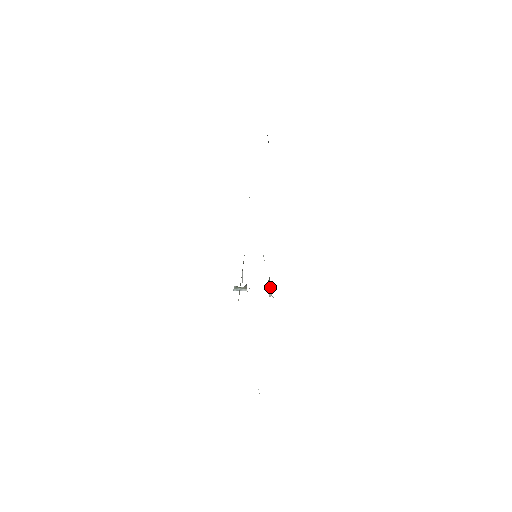
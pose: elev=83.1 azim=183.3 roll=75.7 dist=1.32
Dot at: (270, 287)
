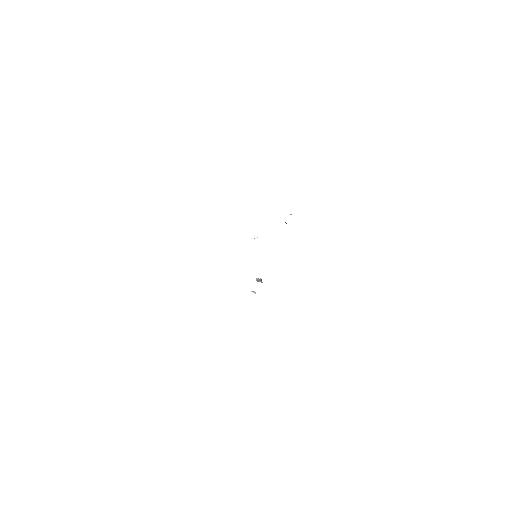
Dot at: occluded
